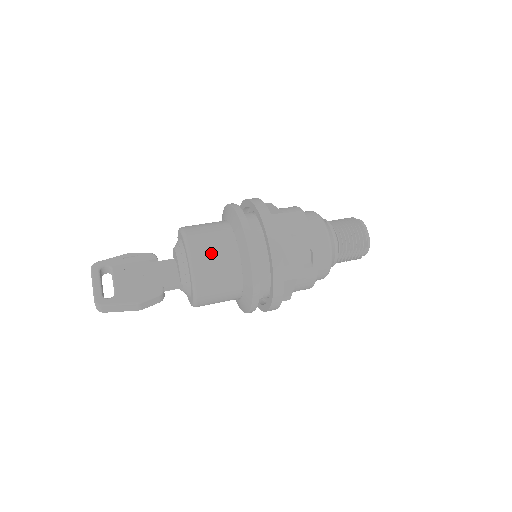
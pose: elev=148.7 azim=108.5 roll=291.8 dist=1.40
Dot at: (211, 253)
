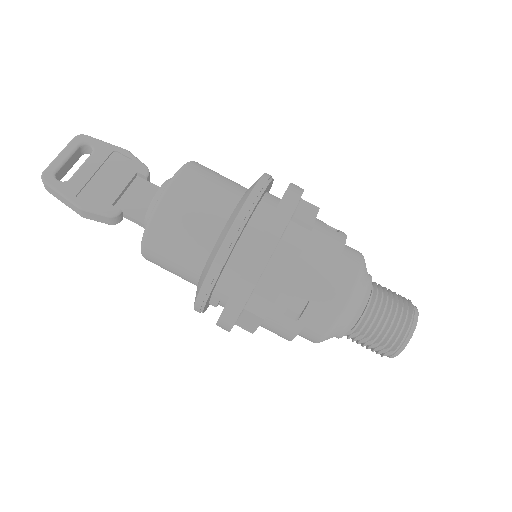
Dot at: (186, 213)
